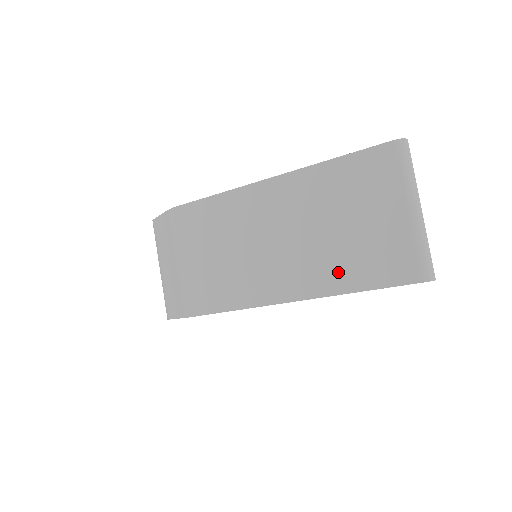
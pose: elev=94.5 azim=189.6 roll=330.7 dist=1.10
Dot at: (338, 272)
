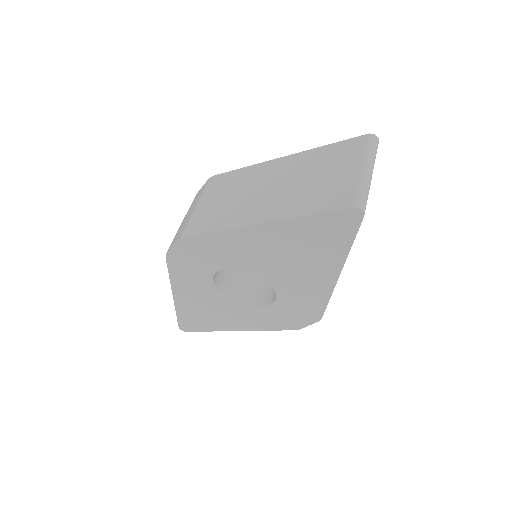
Dot at: (298, 205)
